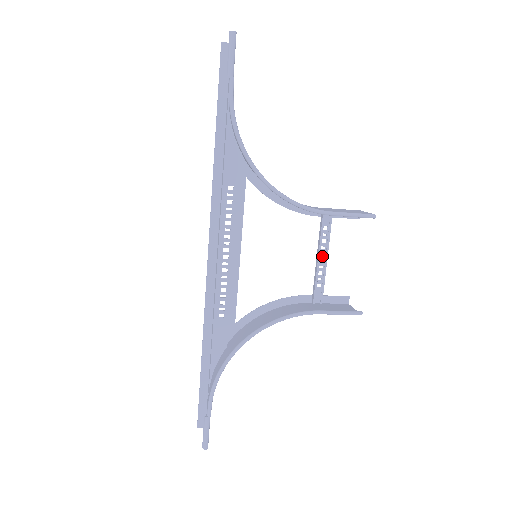
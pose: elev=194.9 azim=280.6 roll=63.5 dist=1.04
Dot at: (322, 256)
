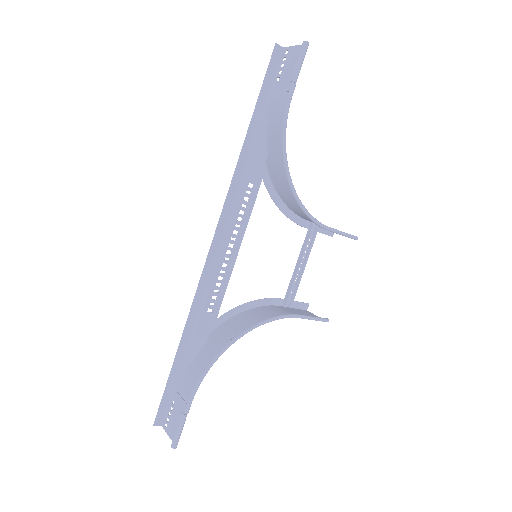
Dot at: (300, 264)
